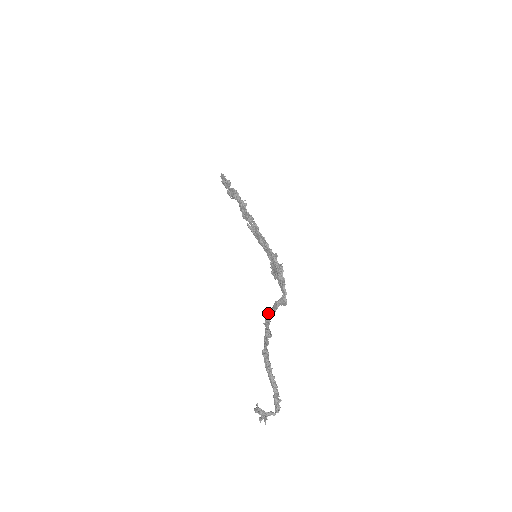
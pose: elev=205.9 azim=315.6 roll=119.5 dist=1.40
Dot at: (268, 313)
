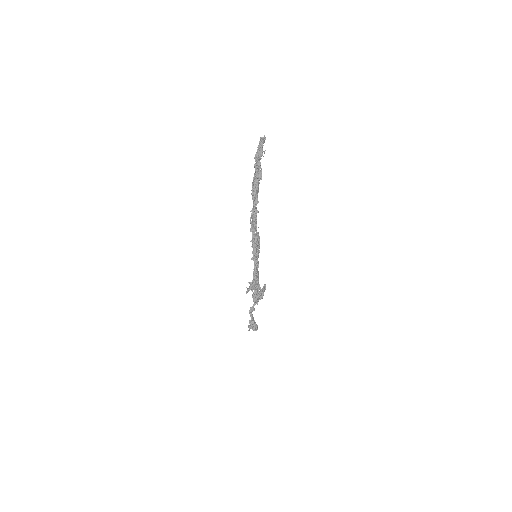
Dot at: (263, 287)
